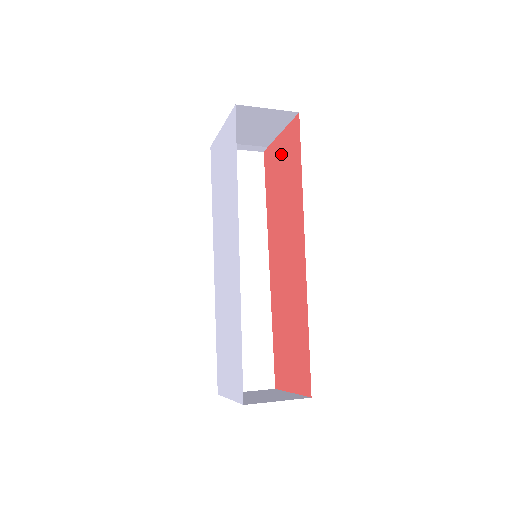
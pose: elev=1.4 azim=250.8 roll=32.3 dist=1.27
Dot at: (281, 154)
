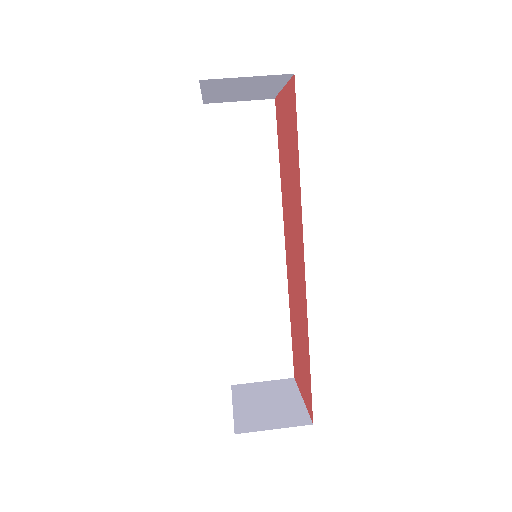
Dot at: (285, 118)
